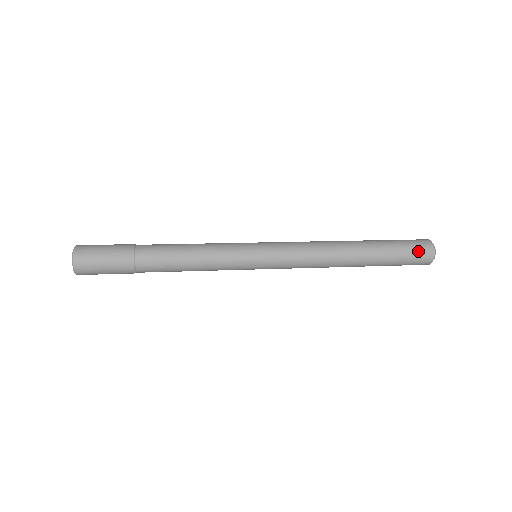
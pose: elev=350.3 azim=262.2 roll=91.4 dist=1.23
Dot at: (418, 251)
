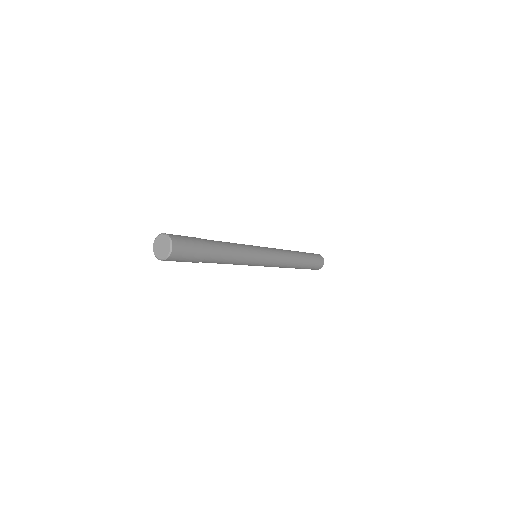
Dot at: (319, 264)
